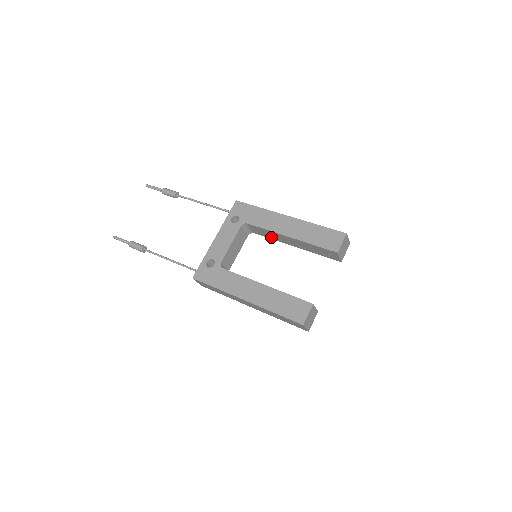
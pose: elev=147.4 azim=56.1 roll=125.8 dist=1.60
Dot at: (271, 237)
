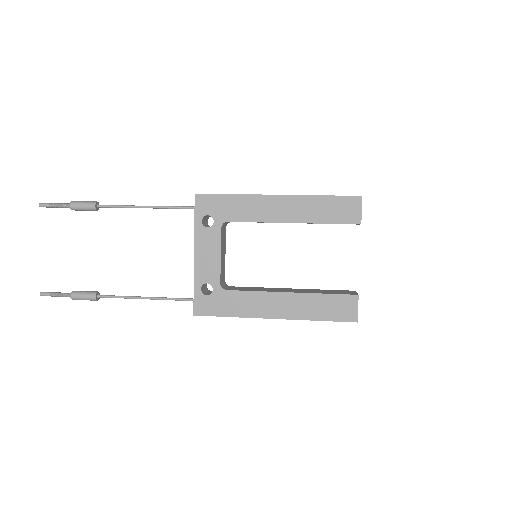
Dot at: (259, 222)
